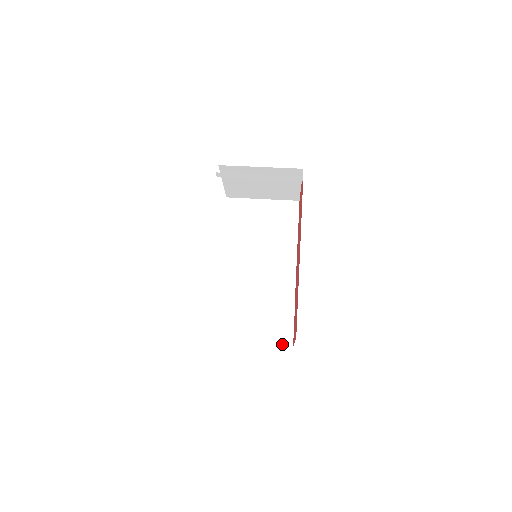
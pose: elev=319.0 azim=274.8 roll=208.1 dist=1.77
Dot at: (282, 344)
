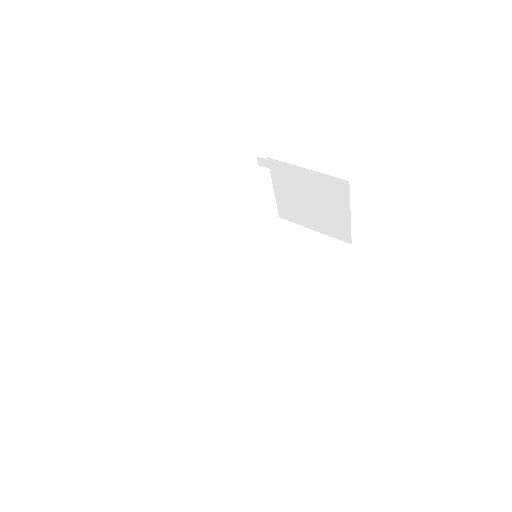
Dot at: (232, 369)
